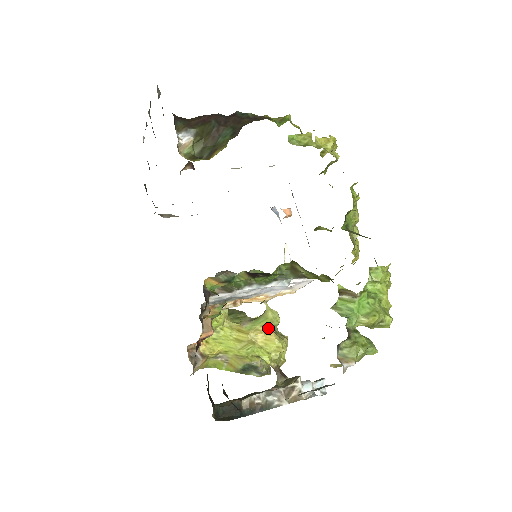
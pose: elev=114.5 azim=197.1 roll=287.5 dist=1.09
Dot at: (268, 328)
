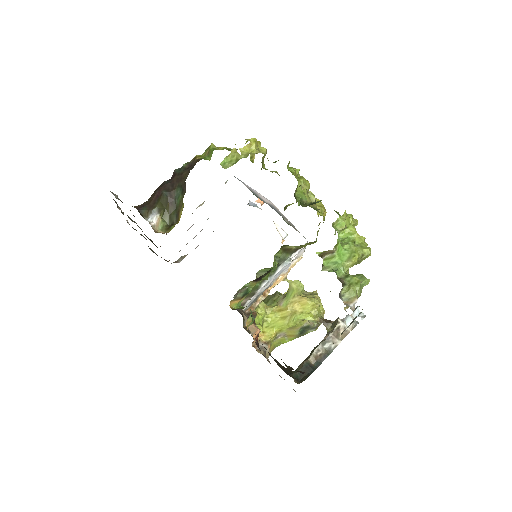
Dot at: (298, 297)
